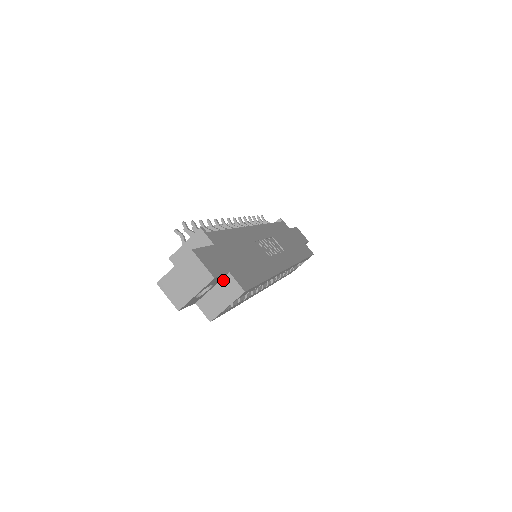
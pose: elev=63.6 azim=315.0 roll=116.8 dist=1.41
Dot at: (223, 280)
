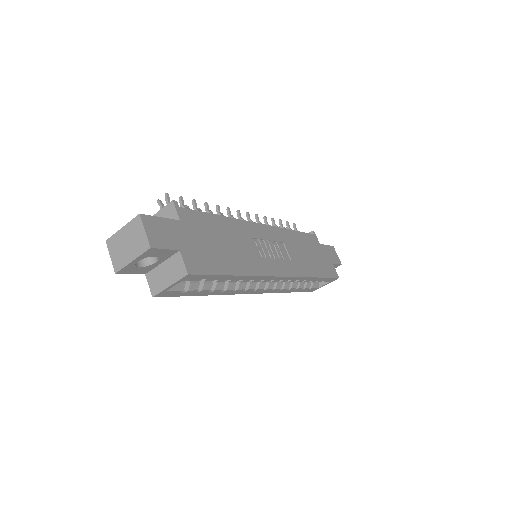
Dot at: (173, 257)
